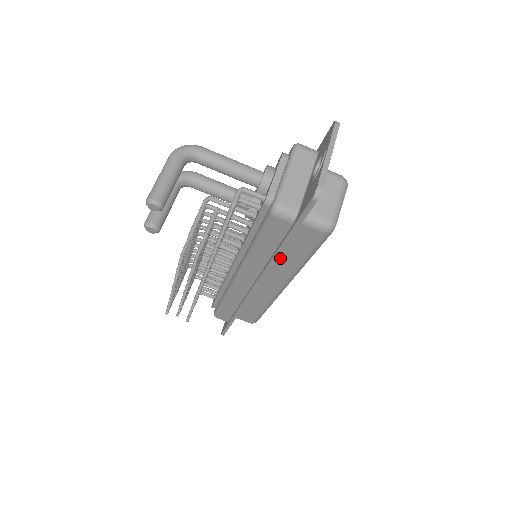
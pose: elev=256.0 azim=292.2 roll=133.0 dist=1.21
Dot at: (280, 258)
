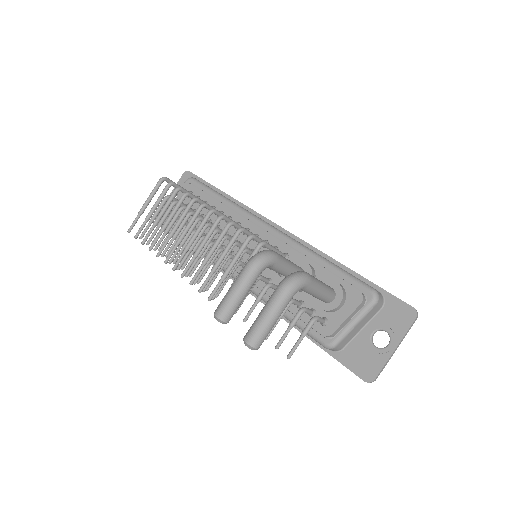
Dot at: occluded
